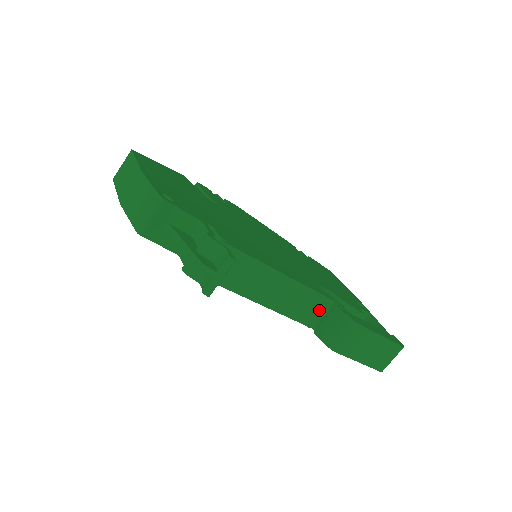
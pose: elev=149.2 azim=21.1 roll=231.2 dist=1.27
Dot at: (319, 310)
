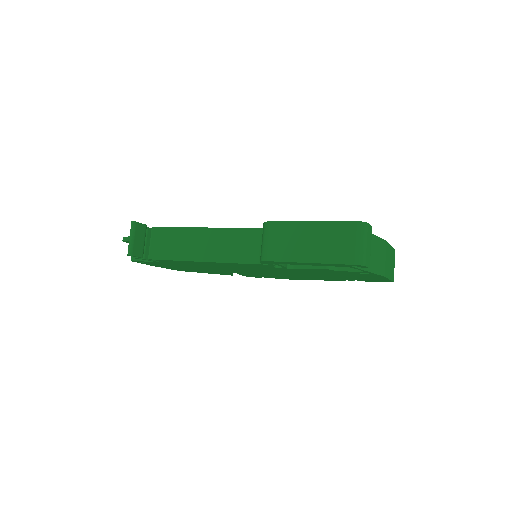
Dot at: occluded
